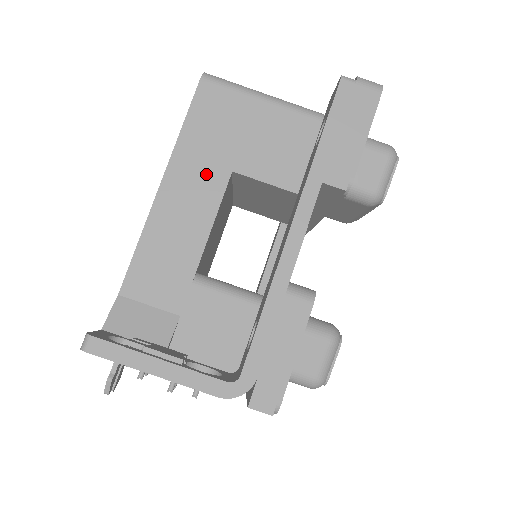
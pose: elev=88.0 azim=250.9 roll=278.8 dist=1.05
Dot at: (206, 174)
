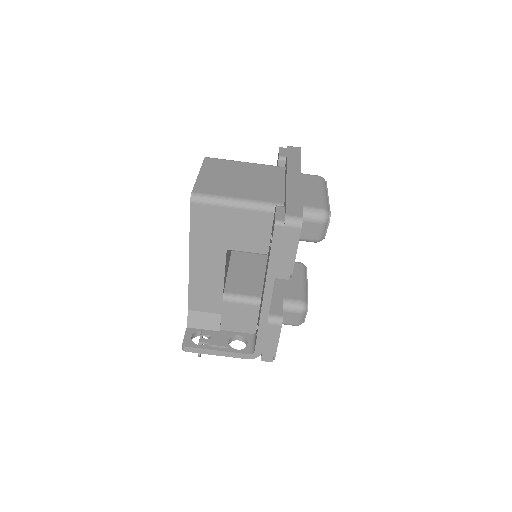
Dot at: (212, 253)
